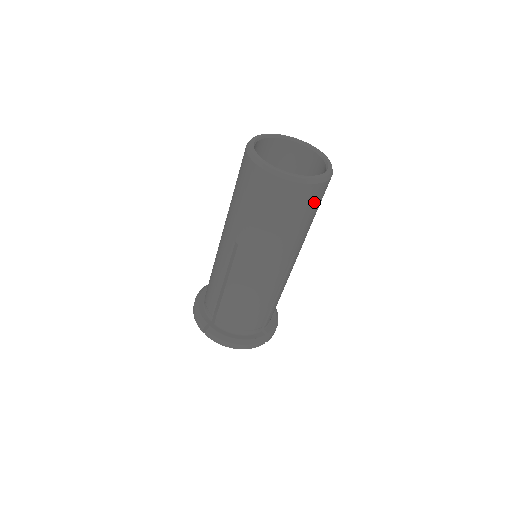
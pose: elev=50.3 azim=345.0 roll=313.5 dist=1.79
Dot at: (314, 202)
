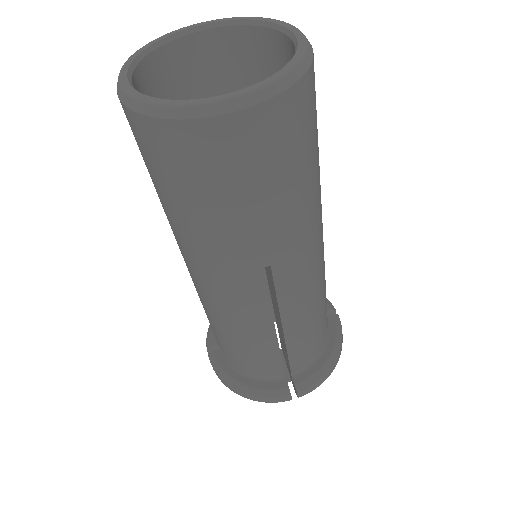
Dot at: occluded
